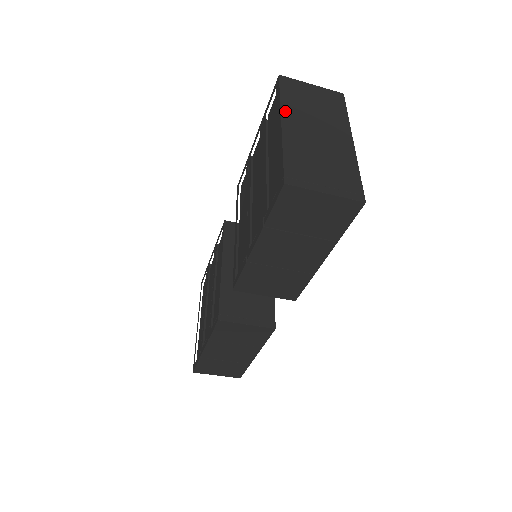
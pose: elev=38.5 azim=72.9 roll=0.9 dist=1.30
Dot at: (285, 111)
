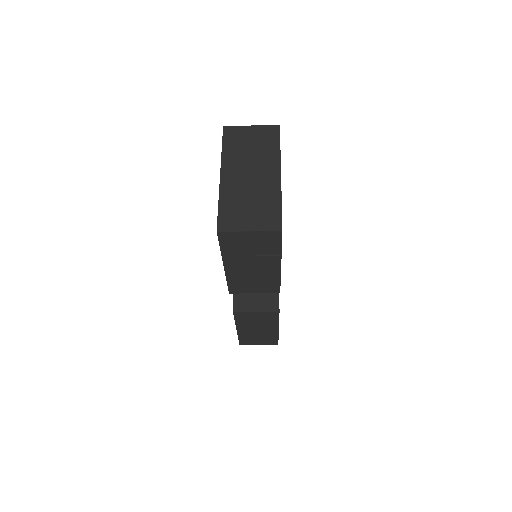
Dot at: (224, 162)
